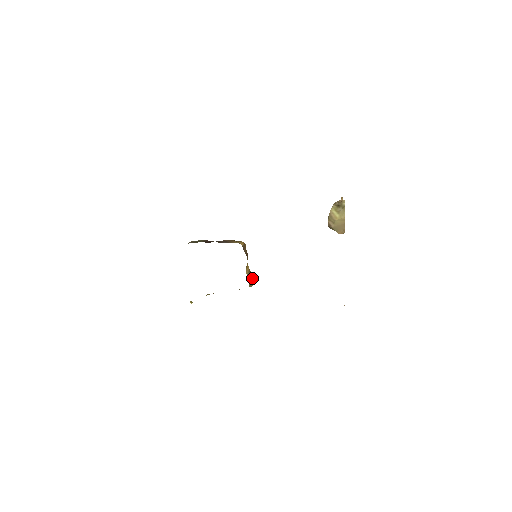
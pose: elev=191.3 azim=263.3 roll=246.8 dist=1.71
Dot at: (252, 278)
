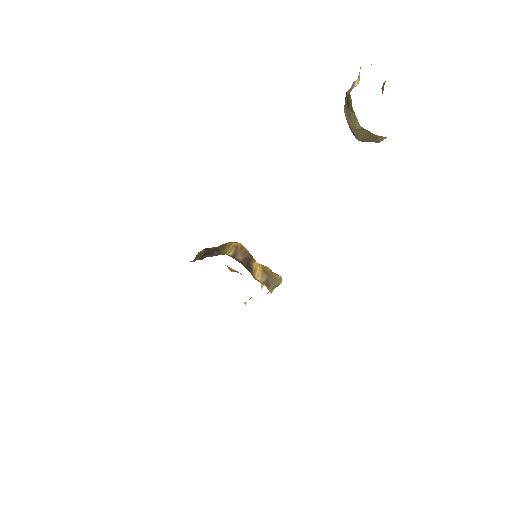
Dot at: (275, 274)
